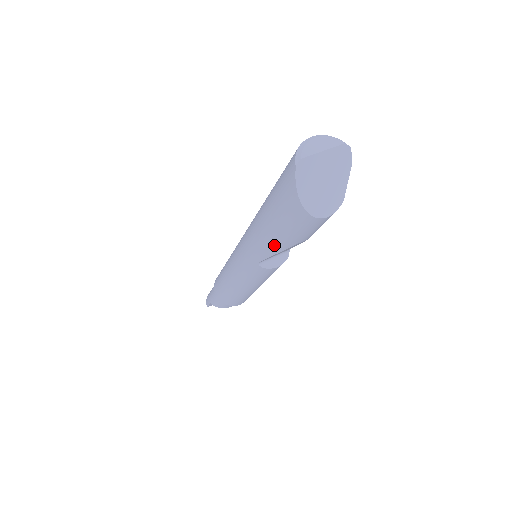
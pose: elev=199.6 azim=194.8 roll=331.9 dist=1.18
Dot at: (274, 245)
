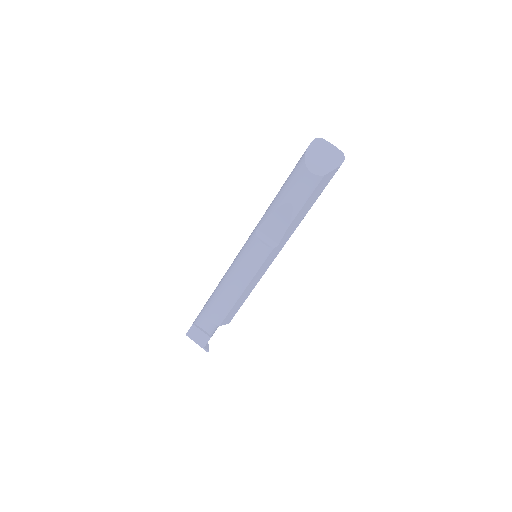
Dot at: (275, 202)
